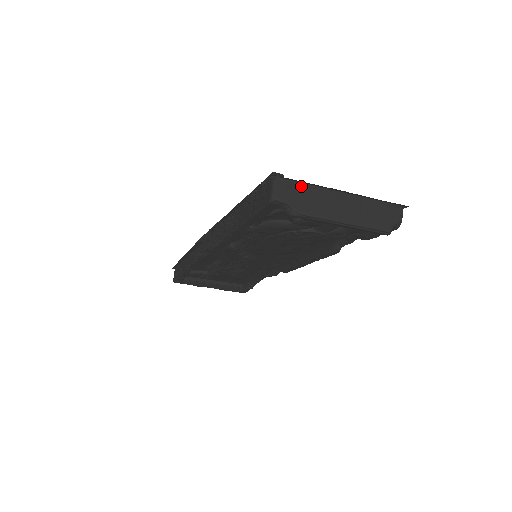
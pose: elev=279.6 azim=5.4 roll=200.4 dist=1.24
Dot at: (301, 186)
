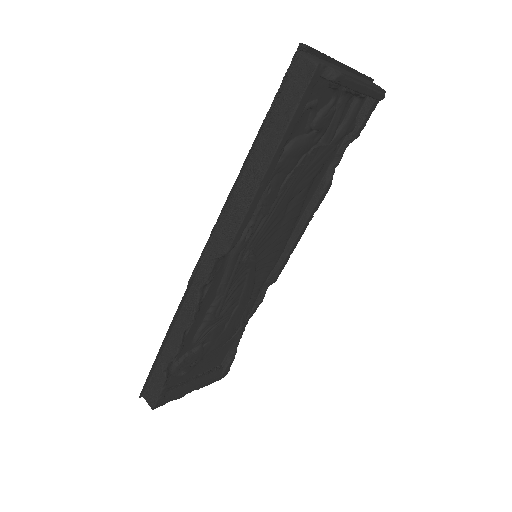
Dot at: (319, 59)
